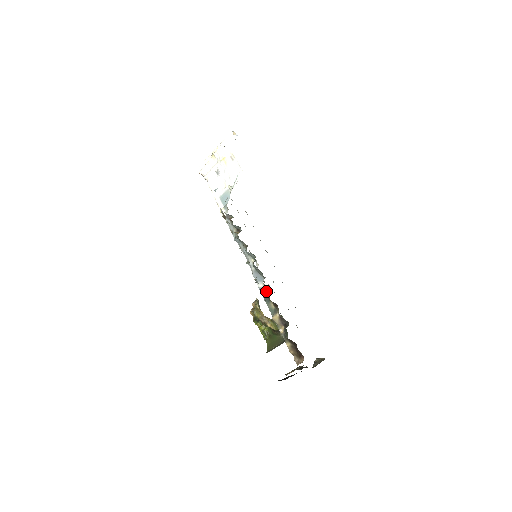
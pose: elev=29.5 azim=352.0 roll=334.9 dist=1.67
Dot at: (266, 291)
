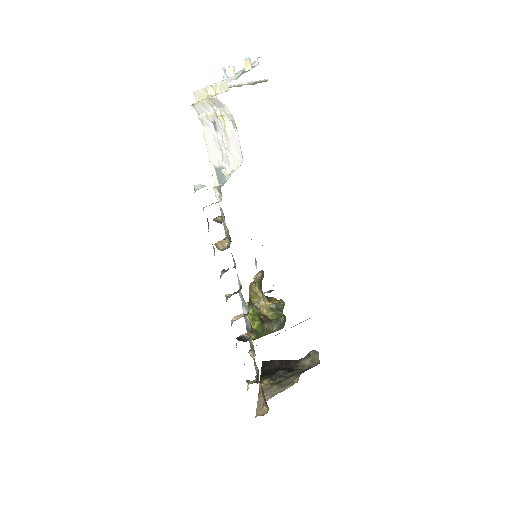
Dot at: (249, 323)
